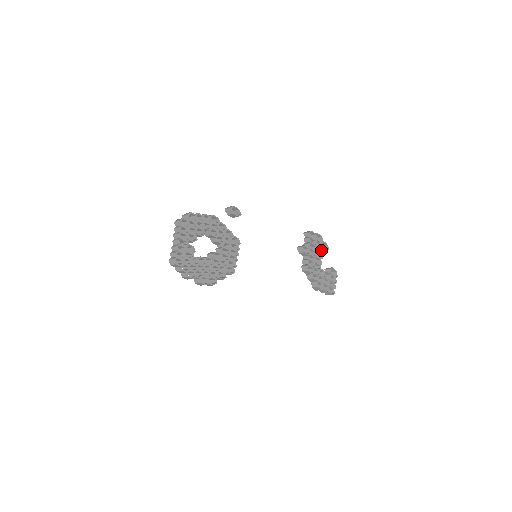
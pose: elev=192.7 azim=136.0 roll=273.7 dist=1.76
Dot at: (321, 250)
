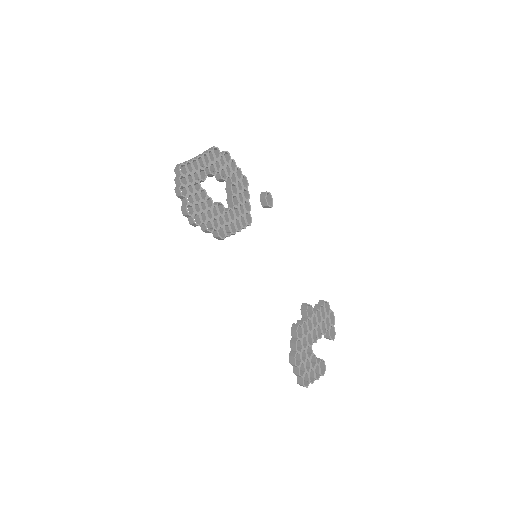
Dot at: (325, 331)
